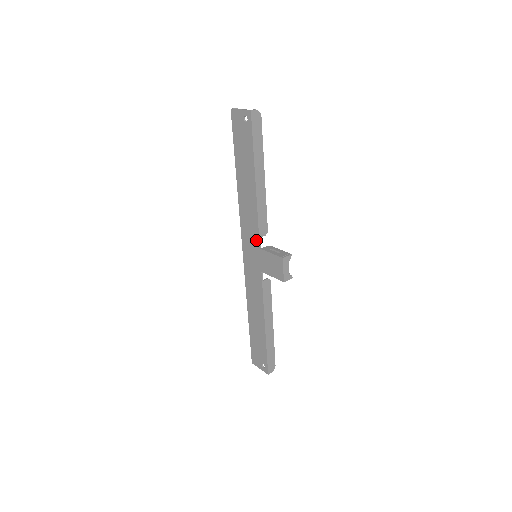
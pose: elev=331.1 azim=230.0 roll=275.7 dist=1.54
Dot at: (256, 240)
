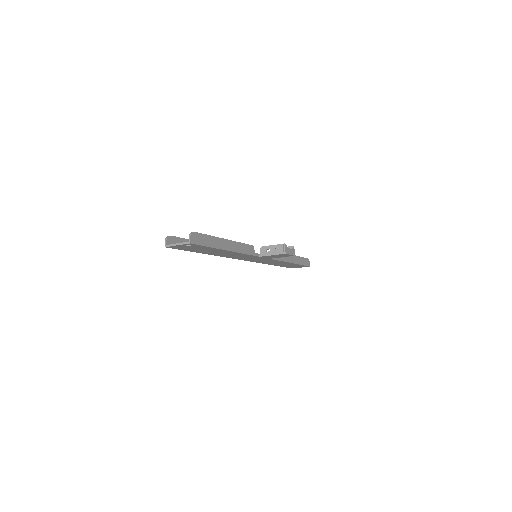
Dot at: occluded
